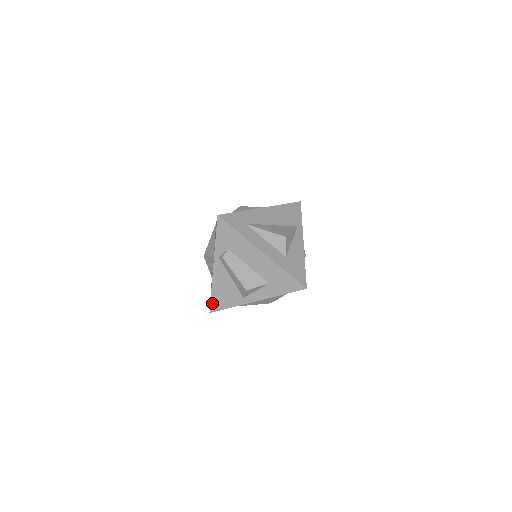
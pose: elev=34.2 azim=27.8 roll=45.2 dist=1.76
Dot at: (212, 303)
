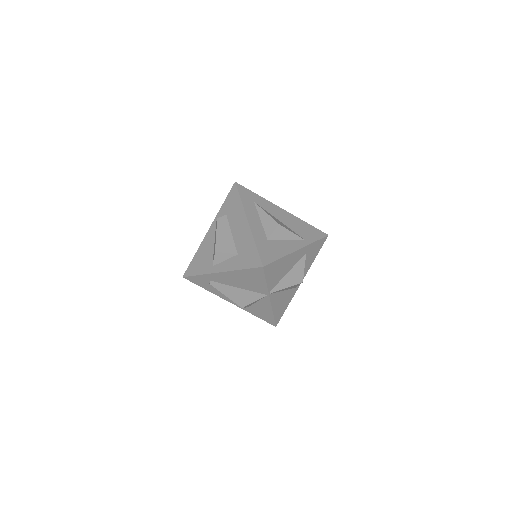
Dot at: (189, 267)
